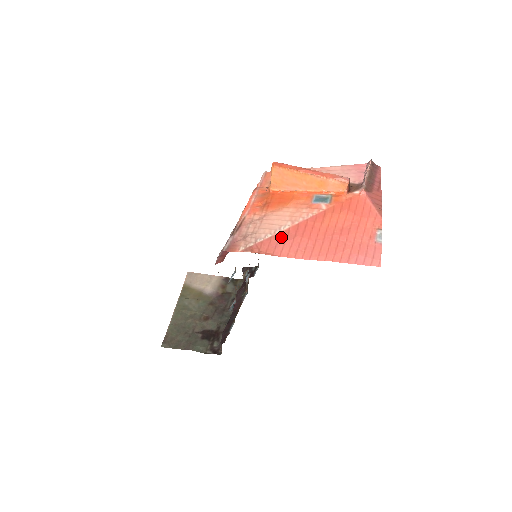
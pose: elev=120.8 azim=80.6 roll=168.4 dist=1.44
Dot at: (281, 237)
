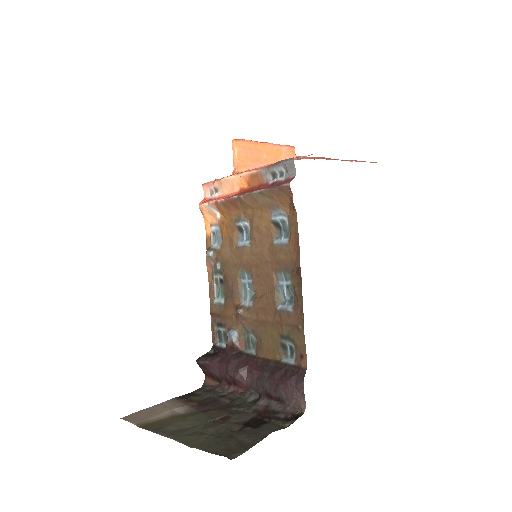
Dot at: occluded
